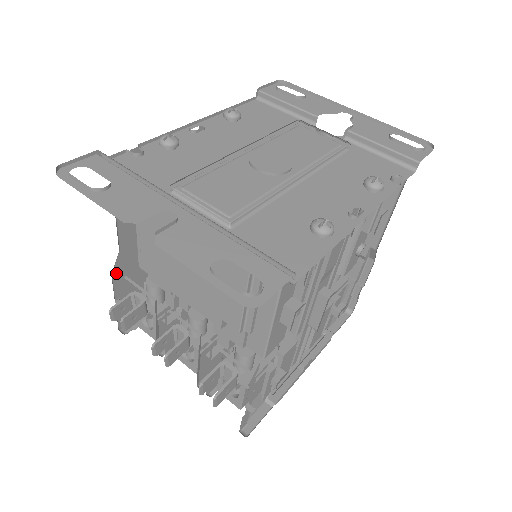
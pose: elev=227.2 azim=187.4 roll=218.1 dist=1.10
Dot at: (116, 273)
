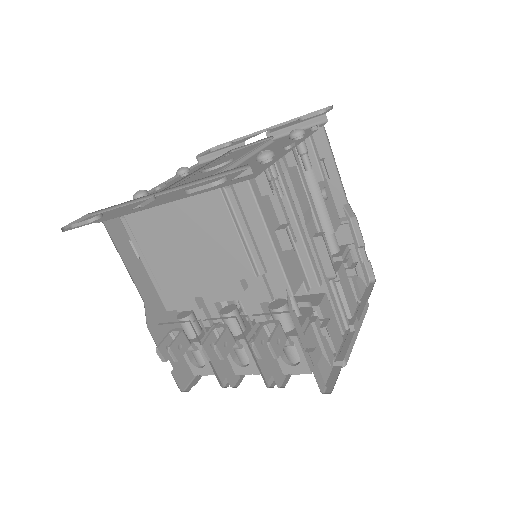
Dot at: (151, 326)
